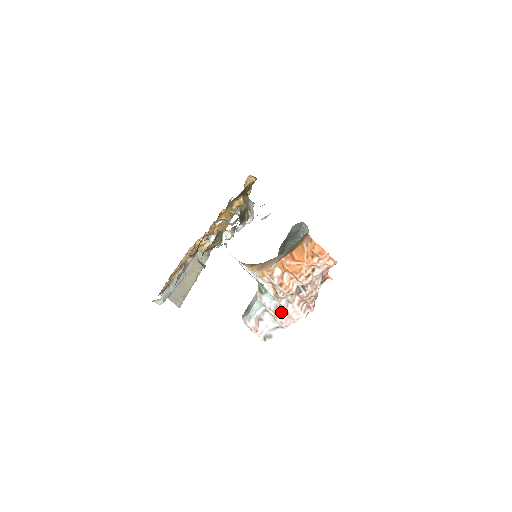
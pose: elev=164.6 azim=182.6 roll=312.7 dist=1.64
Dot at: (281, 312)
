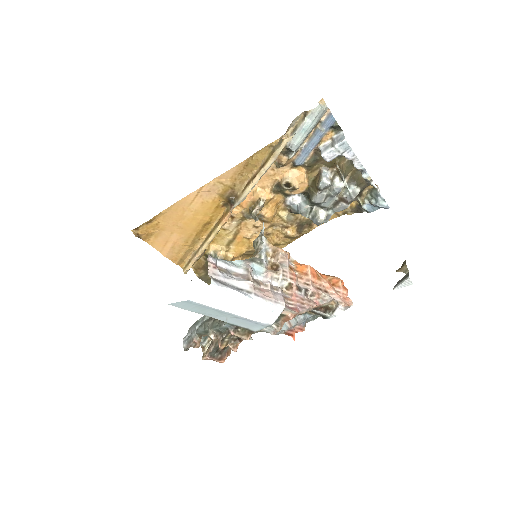
Dot at: (257, 286)
